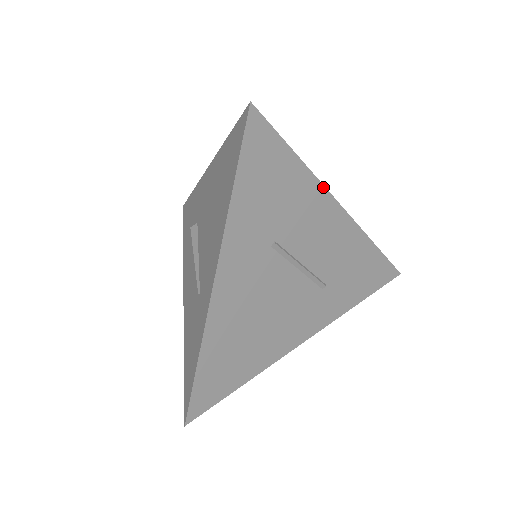
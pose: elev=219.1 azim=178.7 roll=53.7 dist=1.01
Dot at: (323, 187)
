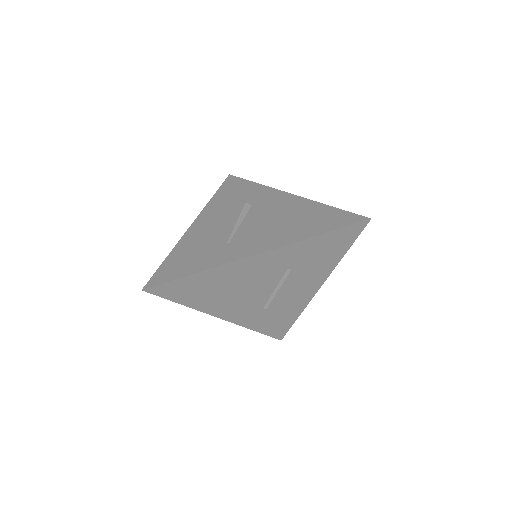
Dot at: occluded
